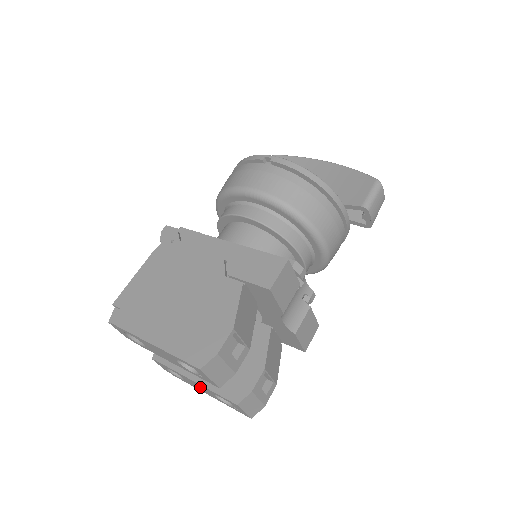
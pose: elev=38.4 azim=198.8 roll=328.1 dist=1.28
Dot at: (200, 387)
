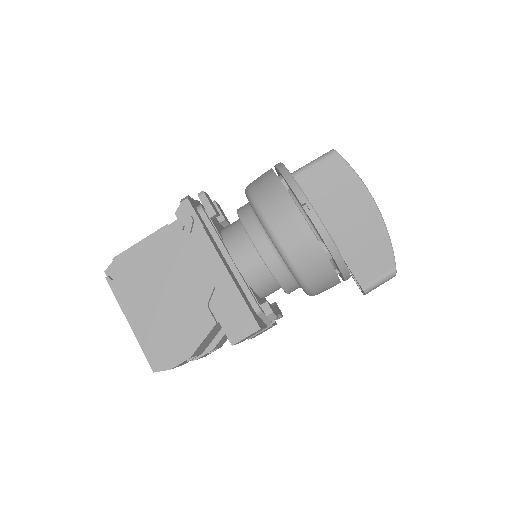
Dot at: occluded
